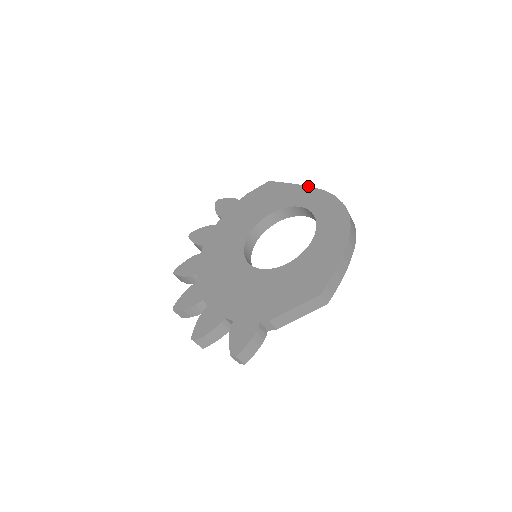
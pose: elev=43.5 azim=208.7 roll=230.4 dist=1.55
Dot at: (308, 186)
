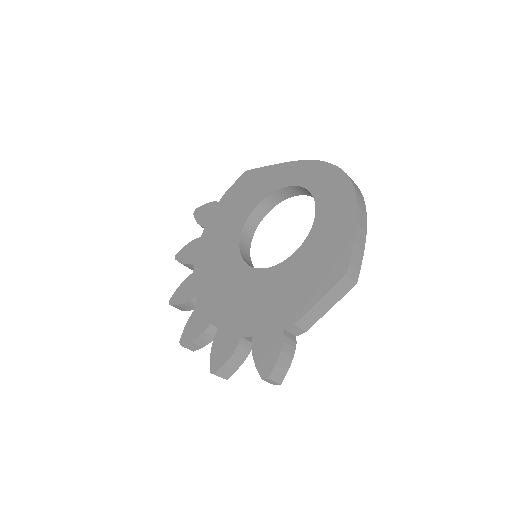
Dot at: (290, 161)
